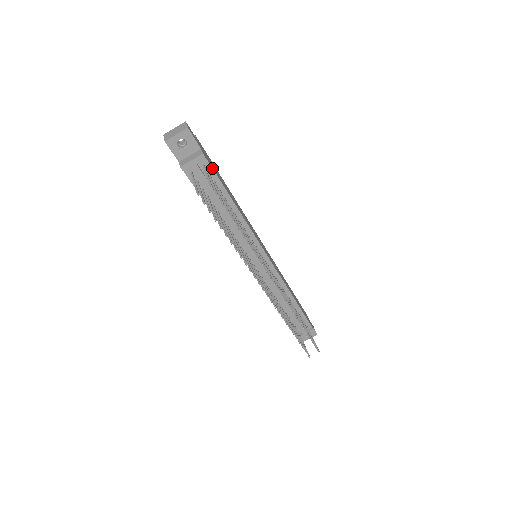
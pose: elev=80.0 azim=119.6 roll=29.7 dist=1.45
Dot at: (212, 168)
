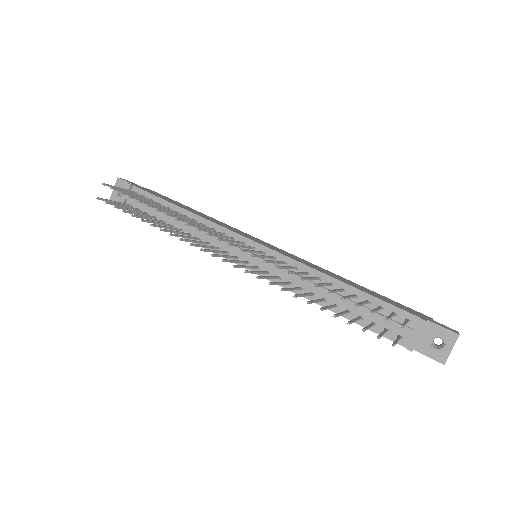
Dot at: (144, 191)
